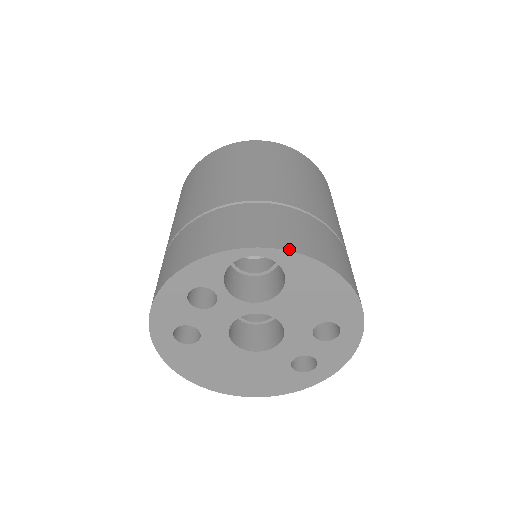
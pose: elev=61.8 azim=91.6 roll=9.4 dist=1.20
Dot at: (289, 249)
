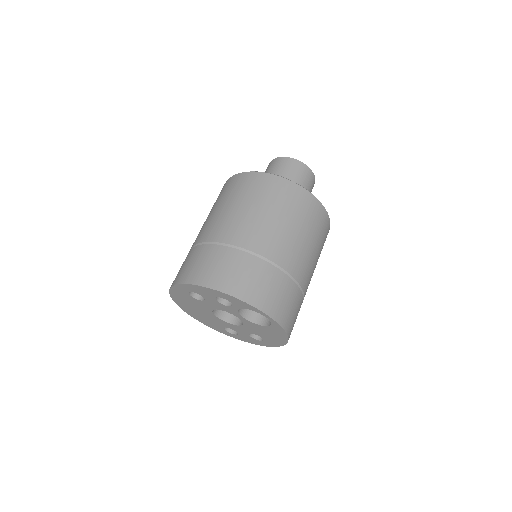
Dot at: (282, 326)
